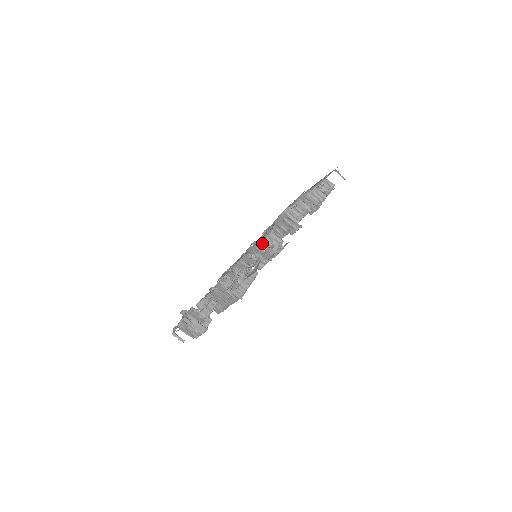
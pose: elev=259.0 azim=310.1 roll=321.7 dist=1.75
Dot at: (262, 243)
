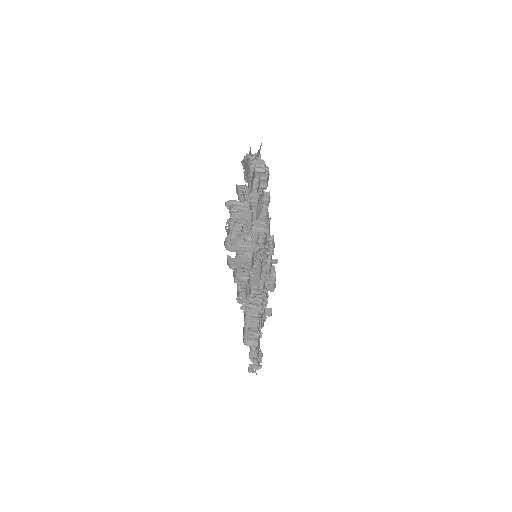
Dot at: occluded
